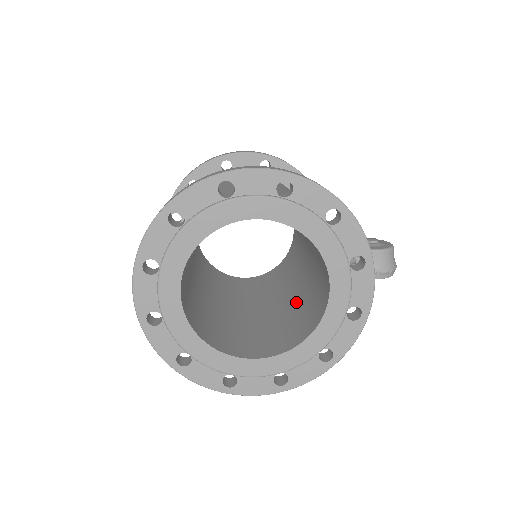
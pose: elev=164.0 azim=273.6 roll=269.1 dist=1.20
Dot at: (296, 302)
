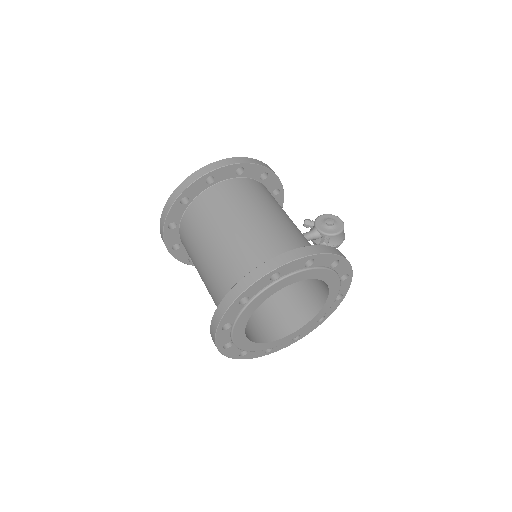
Dot at: occluded
